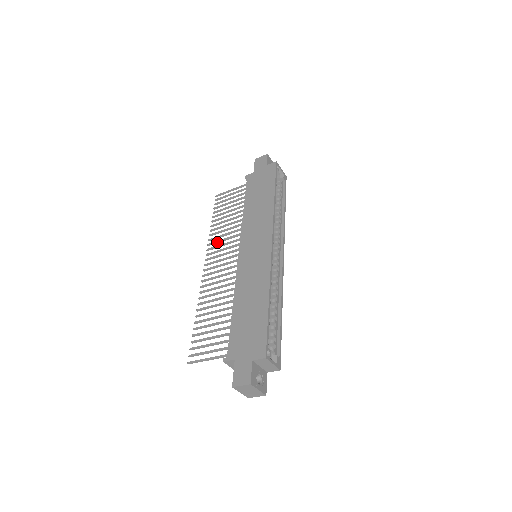
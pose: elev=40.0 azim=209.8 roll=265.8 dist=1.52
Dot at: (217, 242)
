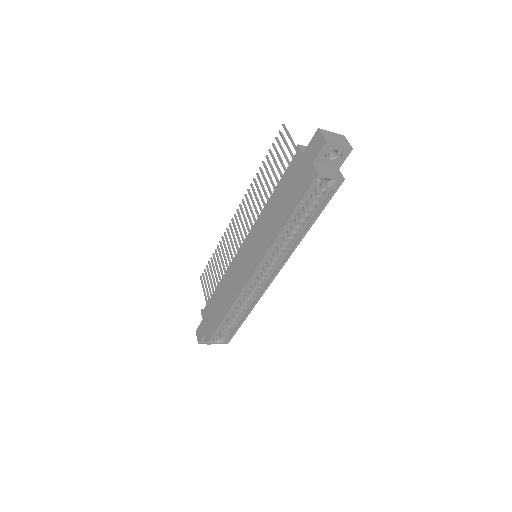
Dot at: (251, 198)
